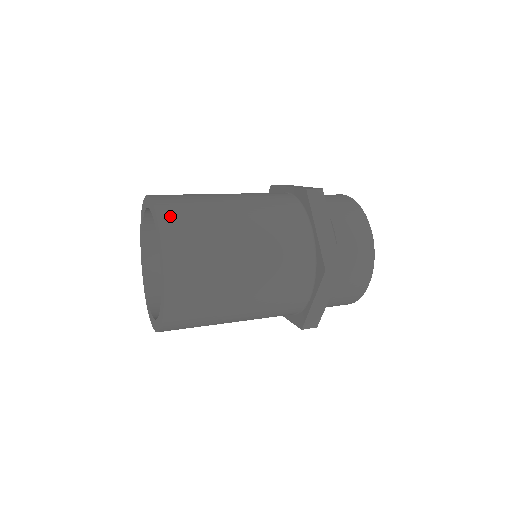
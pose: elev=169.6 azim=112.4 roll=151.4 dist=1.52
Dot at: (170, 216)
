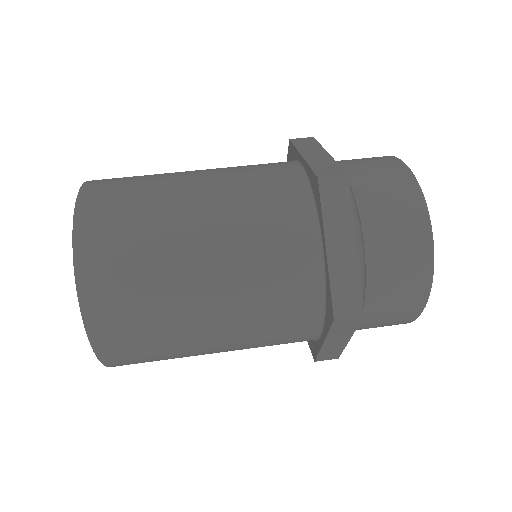
Dot at: (93, 236)
